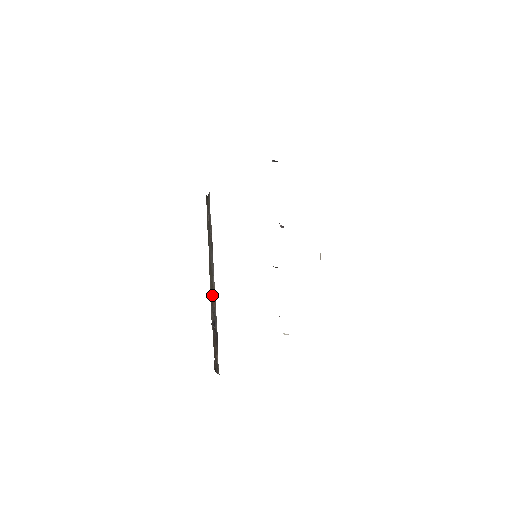
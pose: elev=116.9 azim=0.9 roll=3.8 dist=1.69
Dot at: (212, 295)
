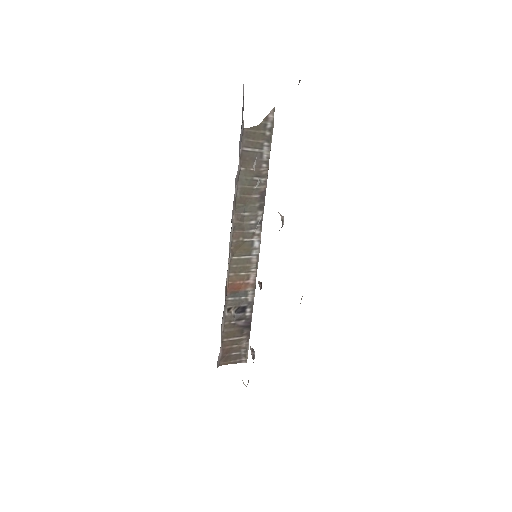
Dot at: (241, 277)
